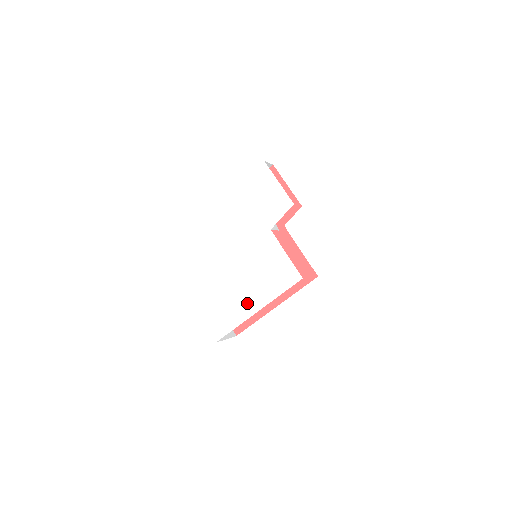
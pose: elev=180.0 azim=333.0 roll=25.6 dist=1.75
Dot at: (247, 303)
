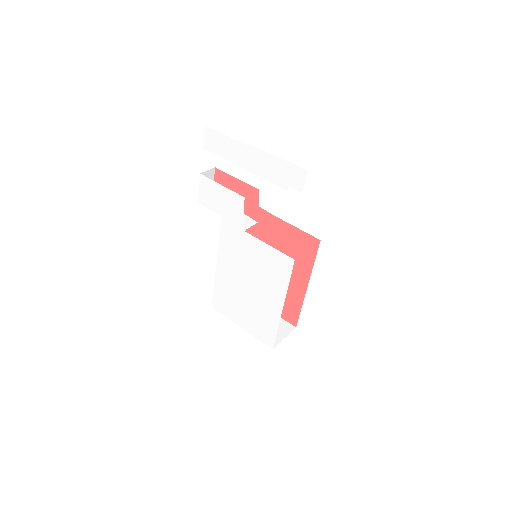
Dot at: (271, 305)
